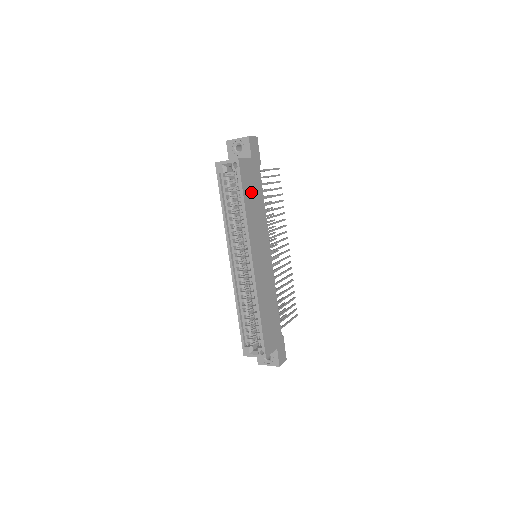
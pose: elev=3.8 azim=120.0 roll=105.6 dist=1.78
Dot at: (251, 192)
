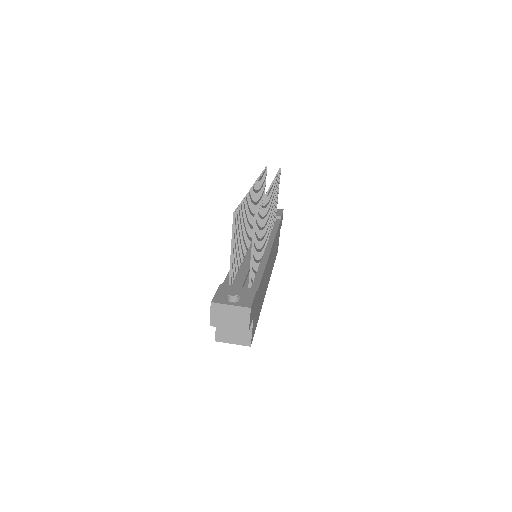
Dot at: (258, 307)
